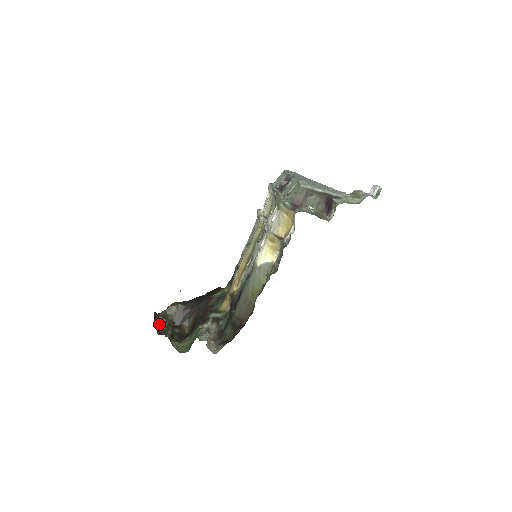
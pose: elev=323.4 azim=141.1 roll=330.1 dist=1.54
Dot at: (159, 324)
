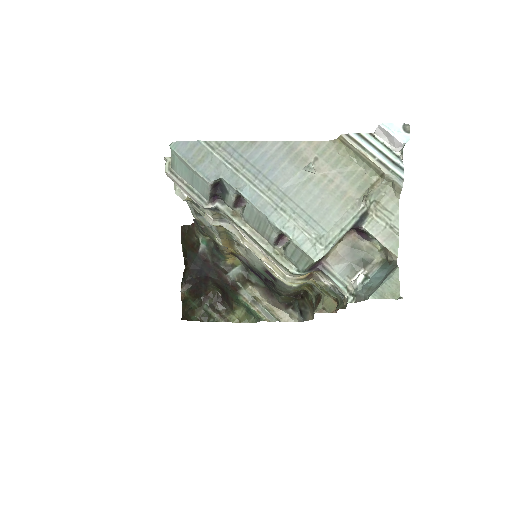
Dot at: (192, 314)
